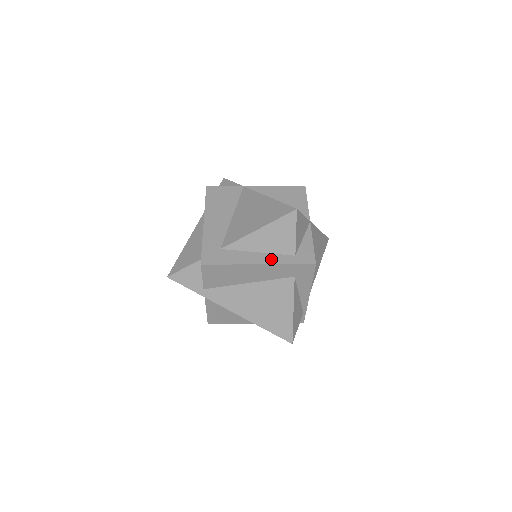
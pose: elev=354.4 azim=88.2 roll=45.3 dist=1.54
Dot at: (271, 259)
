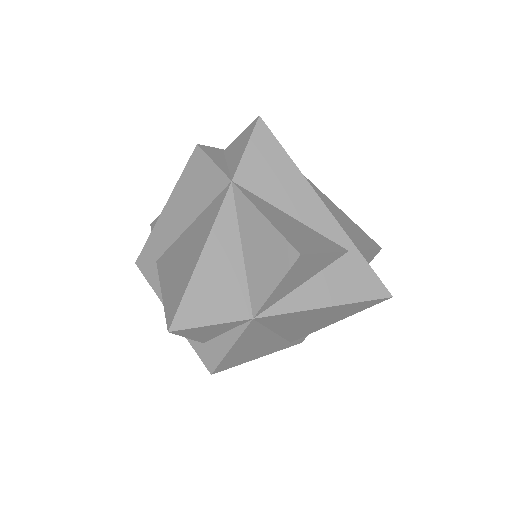
Dot at: occluded
